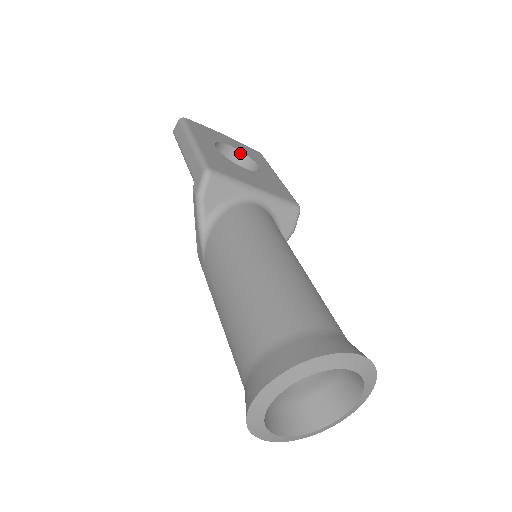
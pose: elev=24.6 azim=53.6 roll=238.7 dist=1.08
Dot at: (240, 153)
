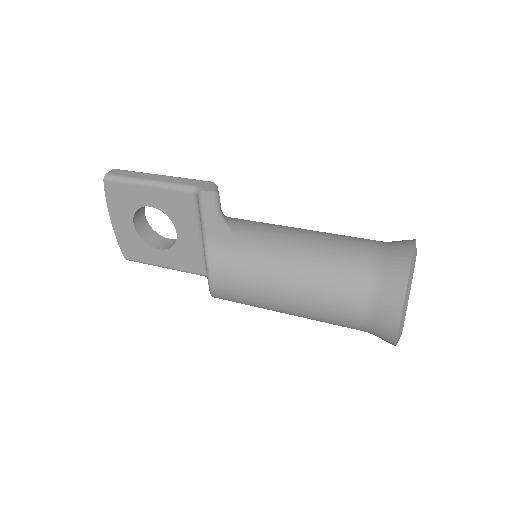
Dot at: (148, 226)
